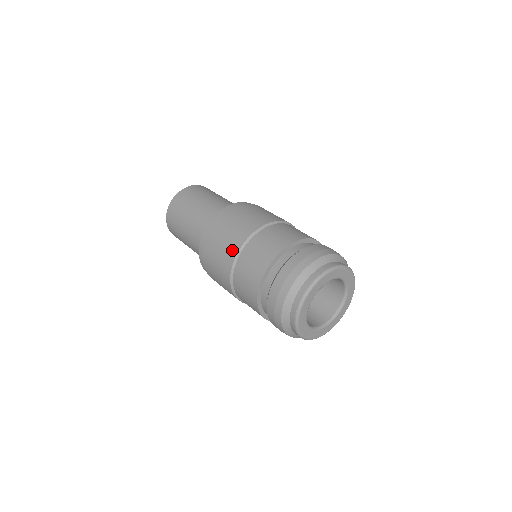
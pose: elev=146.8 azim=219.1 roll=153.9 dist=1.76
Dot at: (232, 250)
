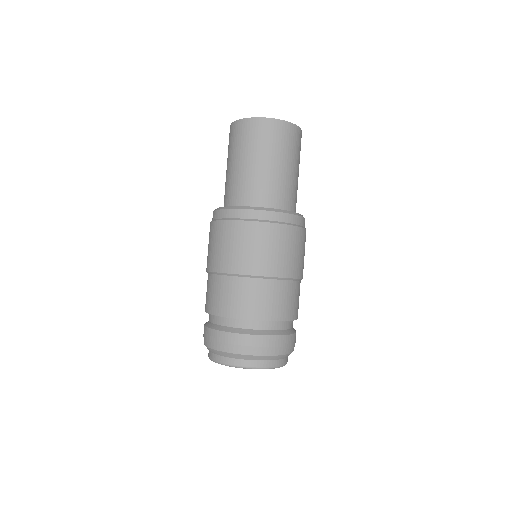
Dot at: (225, 265)
